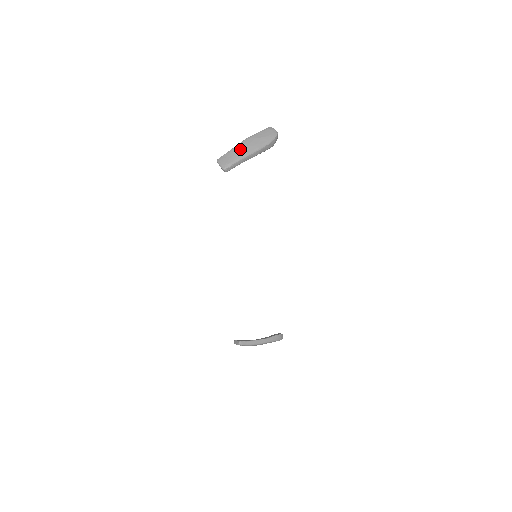
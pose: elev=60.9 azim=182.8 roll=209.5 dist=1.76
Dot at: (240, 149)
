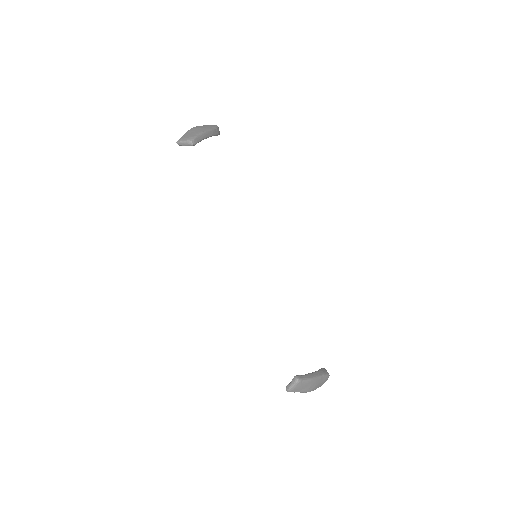
Dot at: (194, 130)
